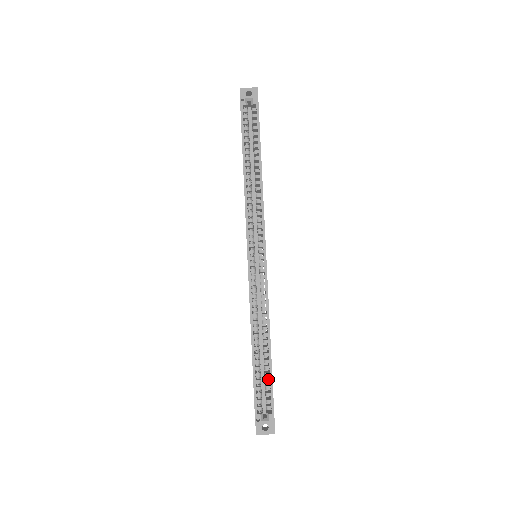
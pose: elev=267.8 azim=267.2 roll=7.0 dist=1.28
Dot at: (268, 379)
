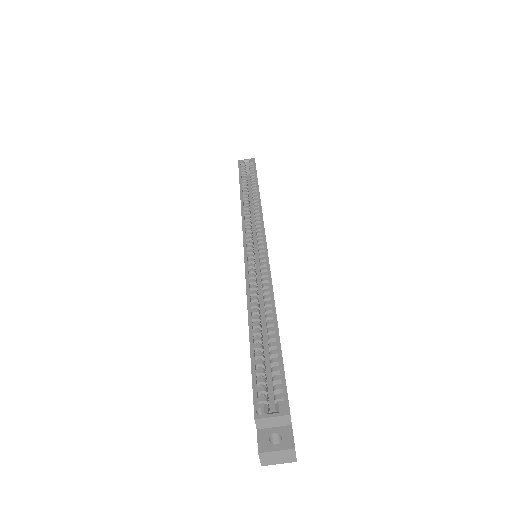
Dot at: (275, 357)
